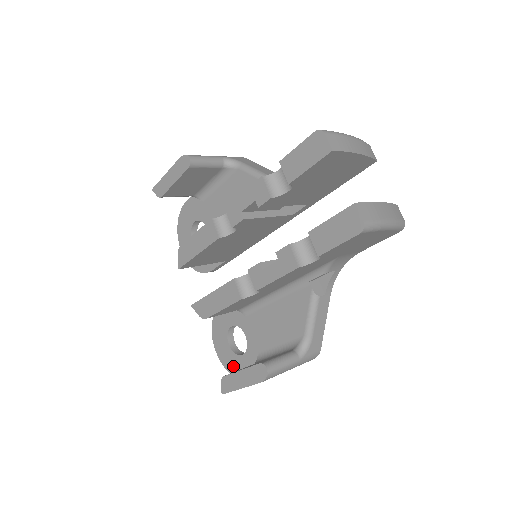
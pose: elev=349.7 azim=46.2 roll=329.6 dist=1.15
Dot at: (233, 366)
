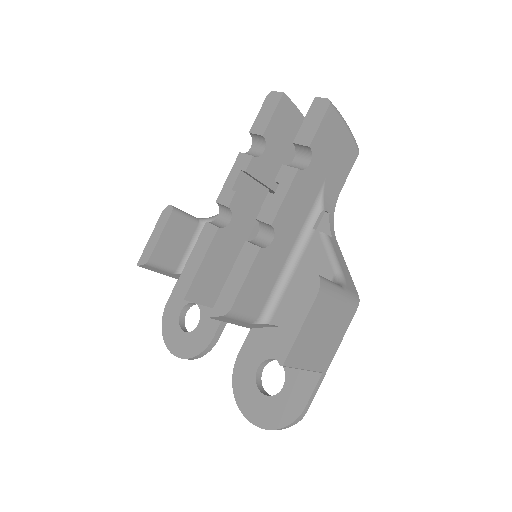
Dot at: (278, 414)
